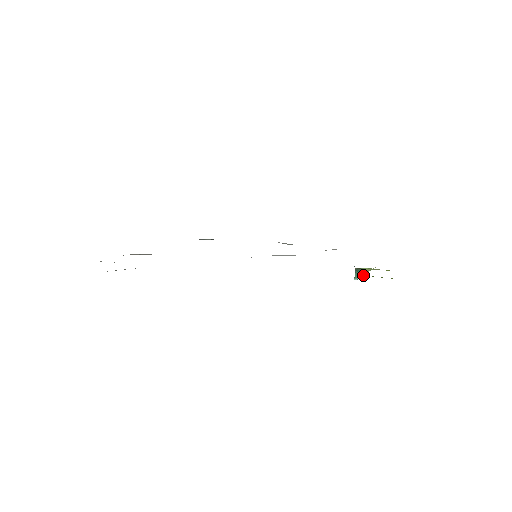
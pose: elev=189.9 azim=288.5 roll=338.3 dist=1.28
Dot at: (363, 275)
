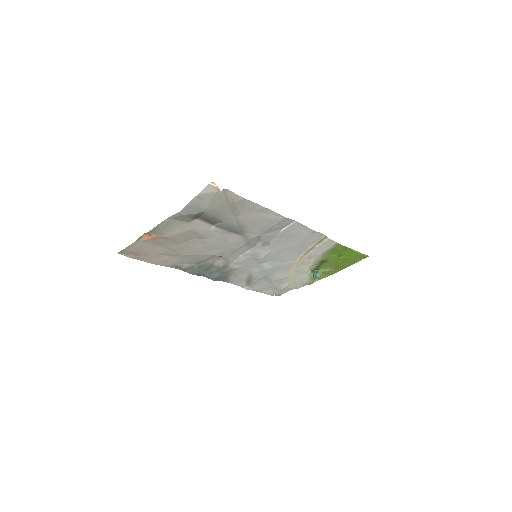
Dot at: occluded
